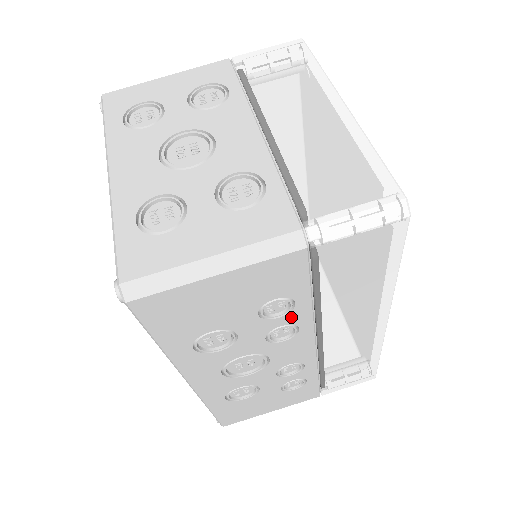
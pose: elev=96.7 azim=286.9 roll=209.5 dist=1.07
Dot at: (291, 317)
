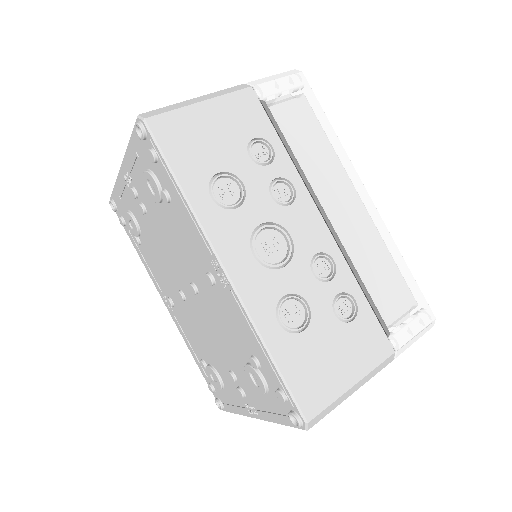
Dot at: (278, 167)
